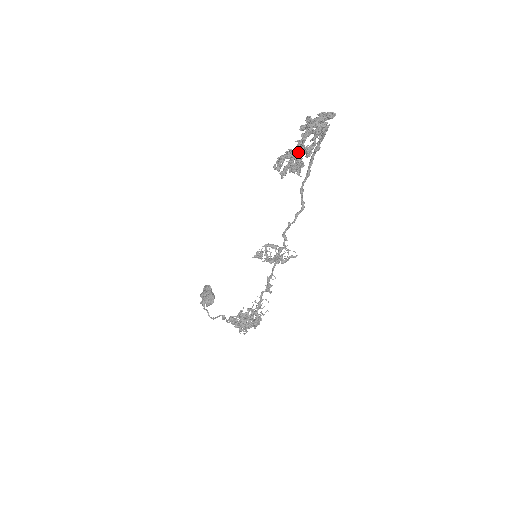
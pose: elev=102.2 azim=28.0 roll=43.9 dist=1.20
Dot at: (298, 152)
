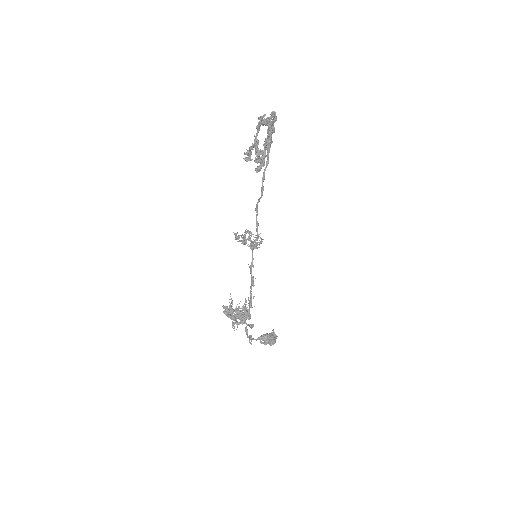
Dot at: (254, 143)
